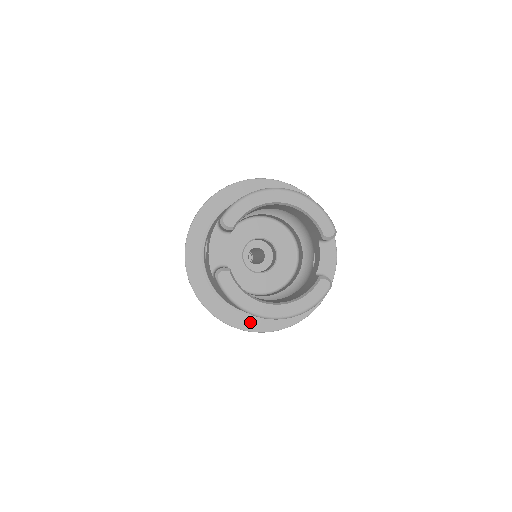
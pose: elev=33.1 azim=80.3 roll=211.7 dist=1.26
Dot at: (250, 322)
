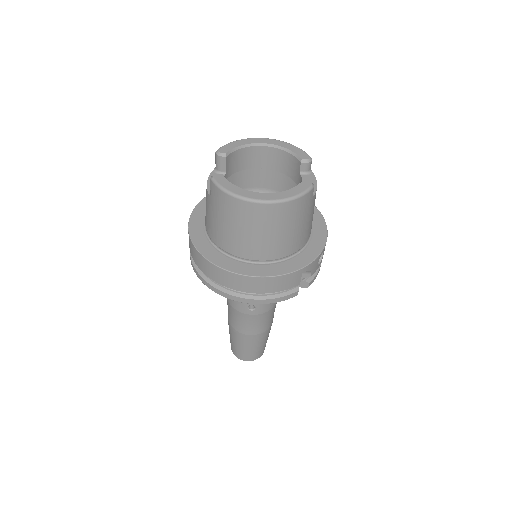
Dot at: (249, 269)
